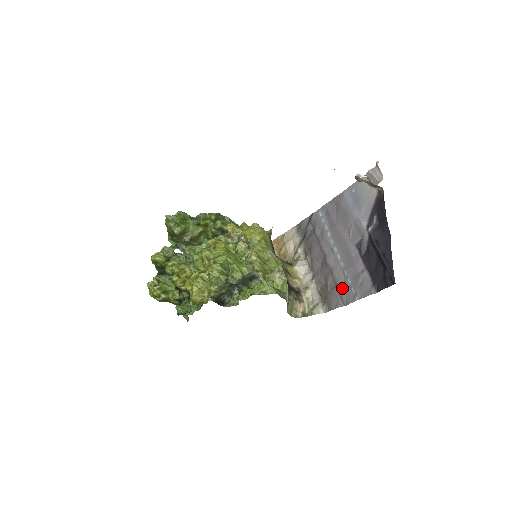
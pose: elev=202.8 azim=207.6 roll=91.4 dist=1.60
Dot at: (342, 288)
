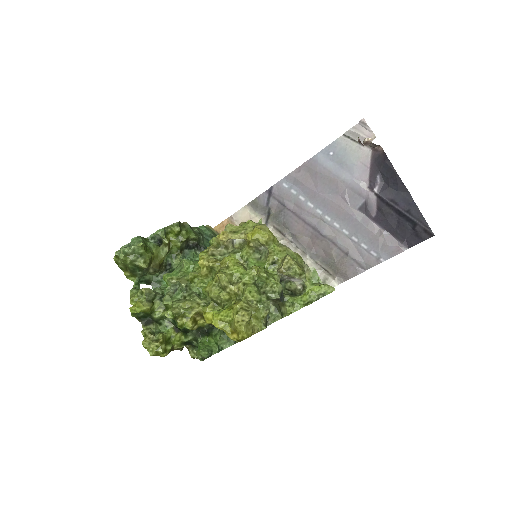
Dot at: (356, 255)
